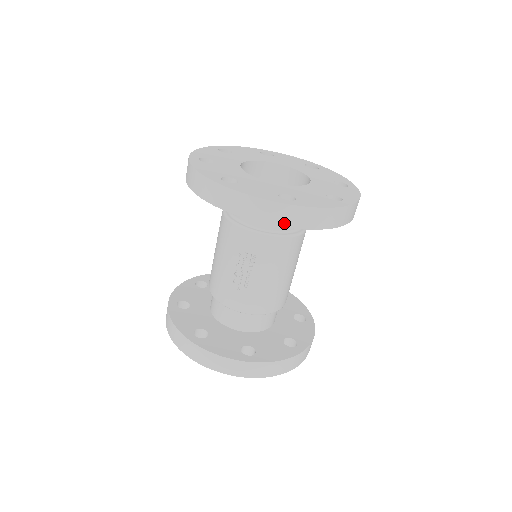
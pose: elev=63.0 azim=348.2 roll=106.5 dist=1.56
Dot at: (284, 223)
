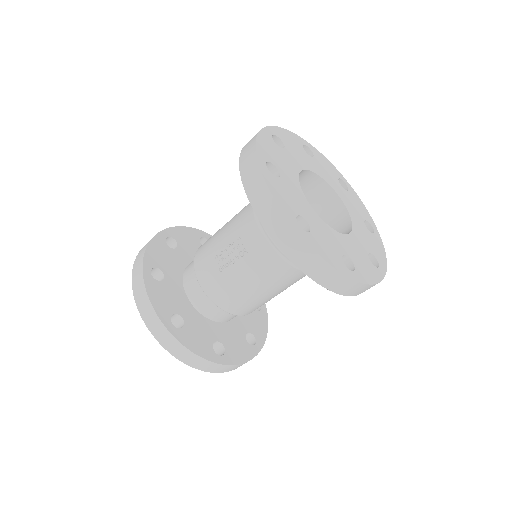
Dot at: (279, 241)
